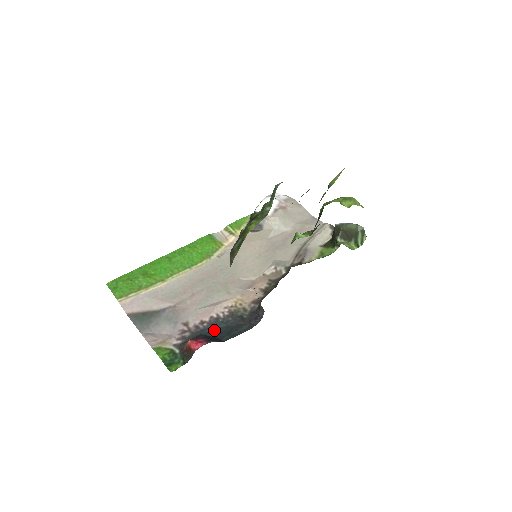
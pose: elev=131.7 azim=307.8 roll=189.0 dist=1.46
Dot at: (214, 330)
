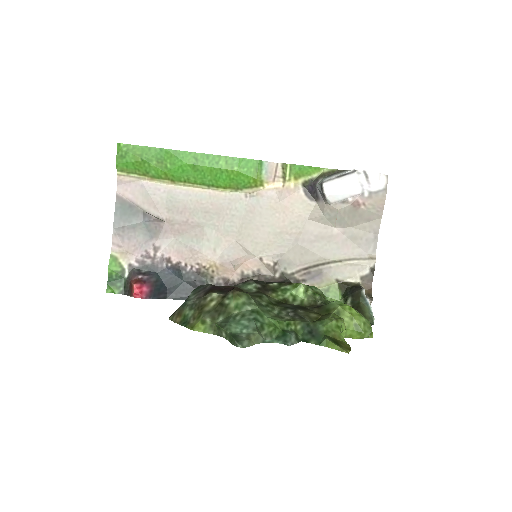
Dot at: (172, 276)
